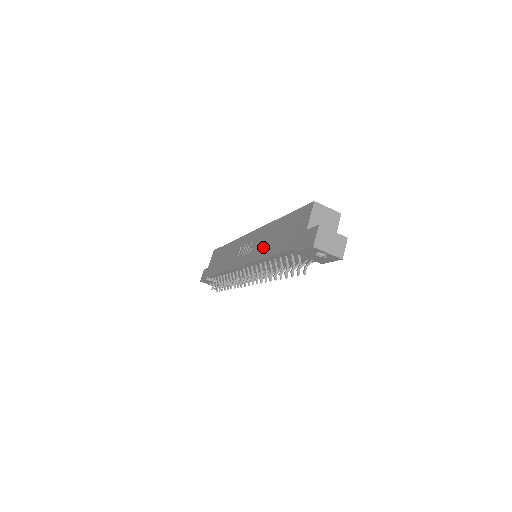
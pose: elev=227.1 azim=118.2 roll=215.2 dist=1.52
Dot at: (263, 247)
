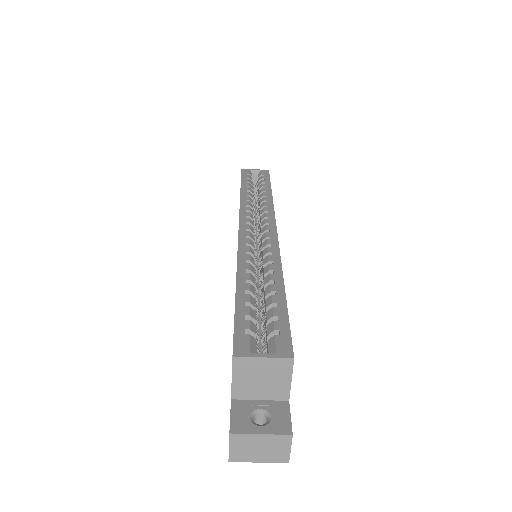
Dot at: occluded
